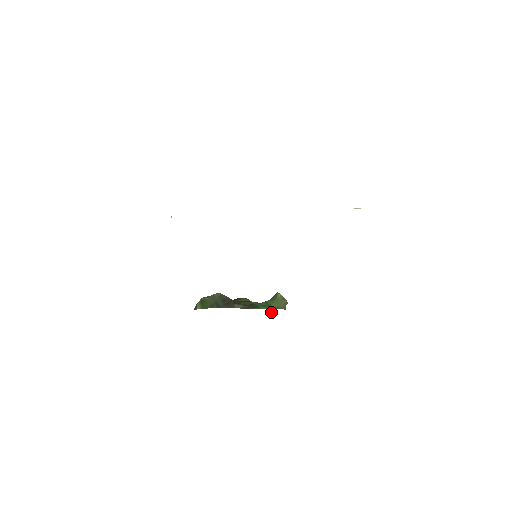
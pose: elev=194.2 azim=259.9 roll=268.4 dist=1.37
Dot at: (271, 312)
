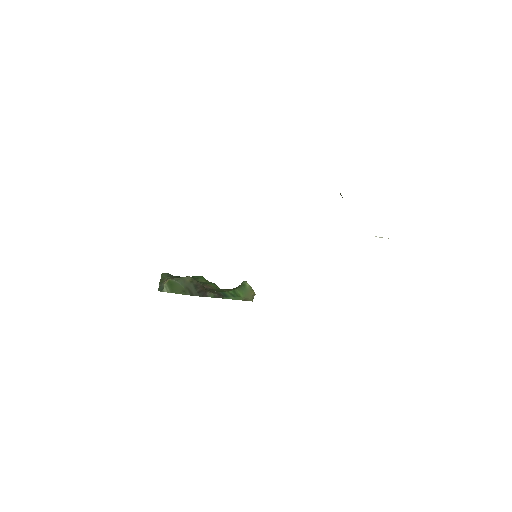
Dot at: occluded
